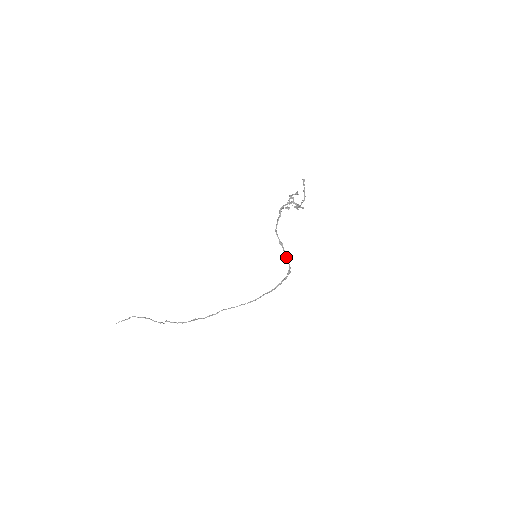
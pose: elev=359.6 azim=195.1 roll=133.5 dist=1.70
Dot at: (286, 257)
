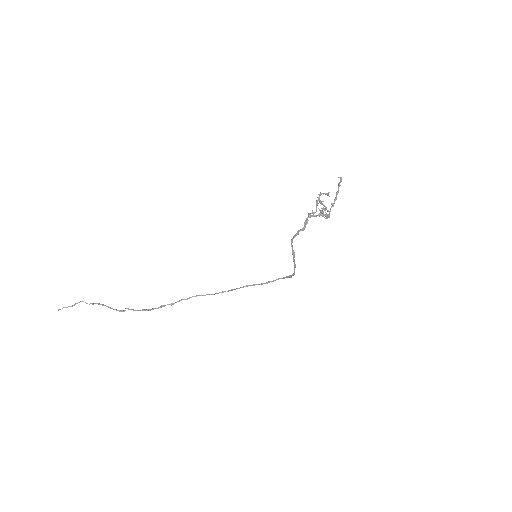
Dot at: (294, 266)
